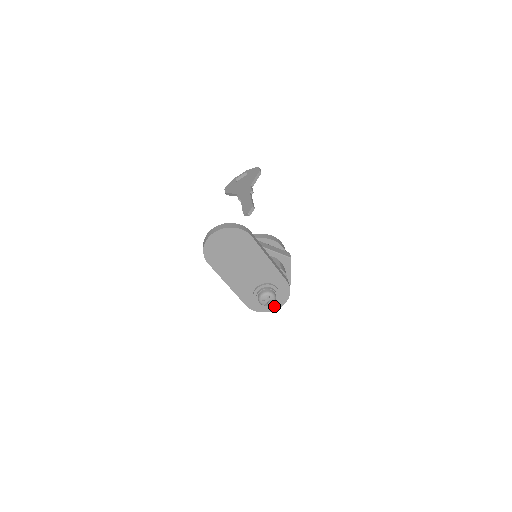
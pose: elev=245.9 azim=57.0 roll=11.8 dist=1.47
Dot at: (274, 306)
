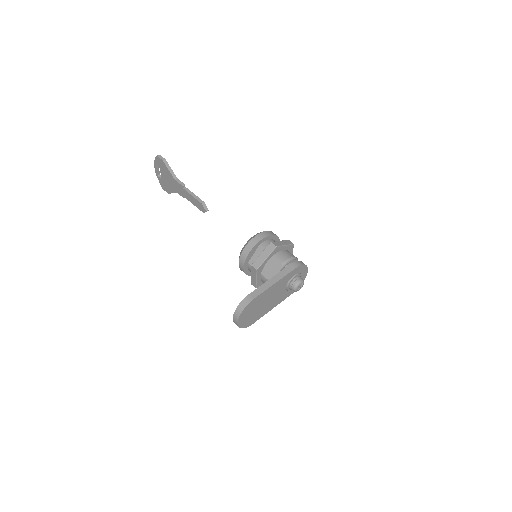
Dot at: (304, 274)
